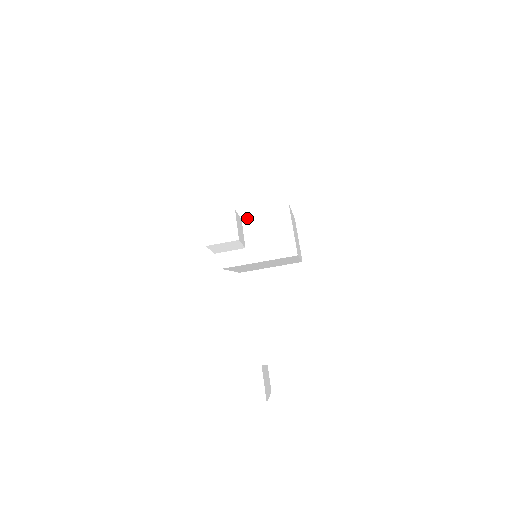
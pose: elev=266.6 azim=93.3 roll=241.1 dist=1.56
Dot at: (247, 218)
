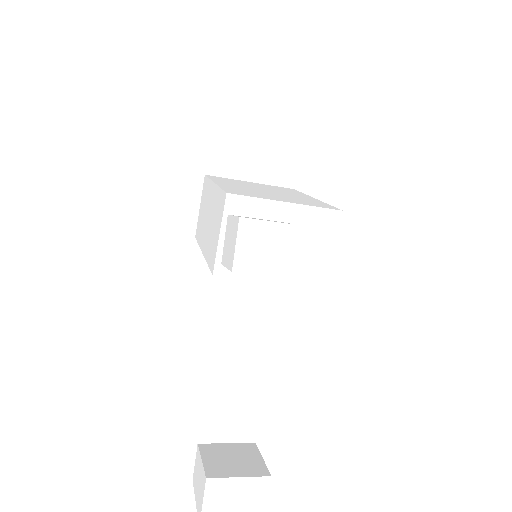
Dot at: (278, 212)
